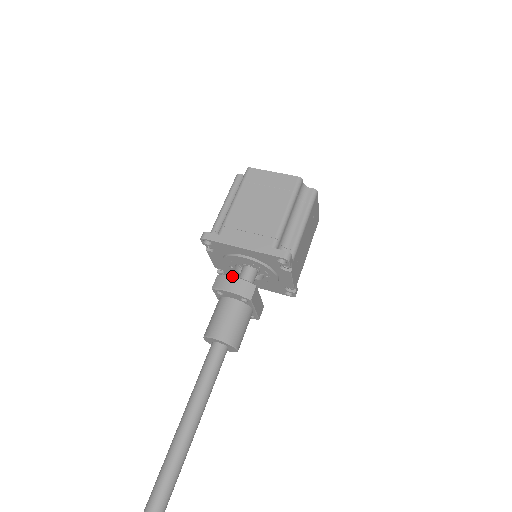
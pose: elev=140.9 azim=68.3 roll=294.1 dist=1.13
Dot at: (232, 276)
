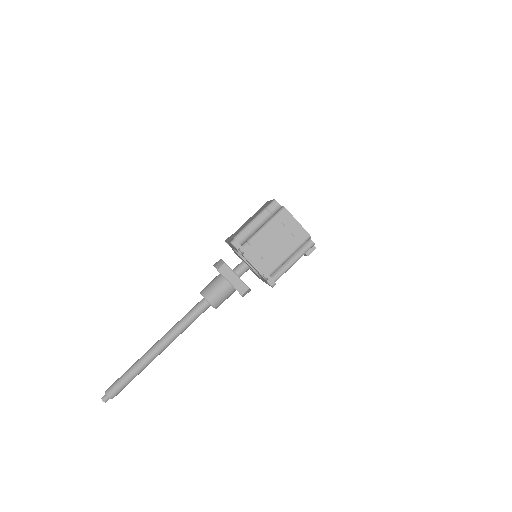
Dot at: occluded
